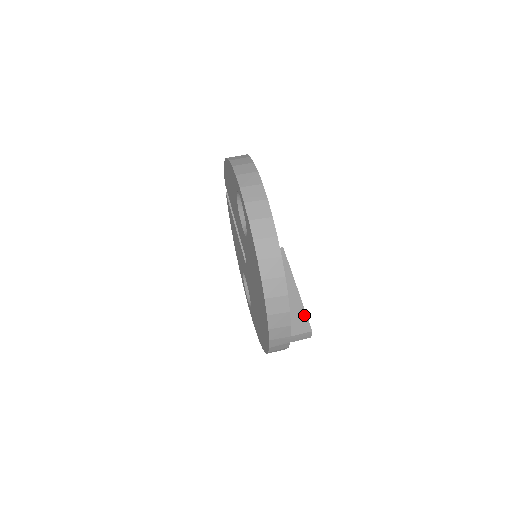
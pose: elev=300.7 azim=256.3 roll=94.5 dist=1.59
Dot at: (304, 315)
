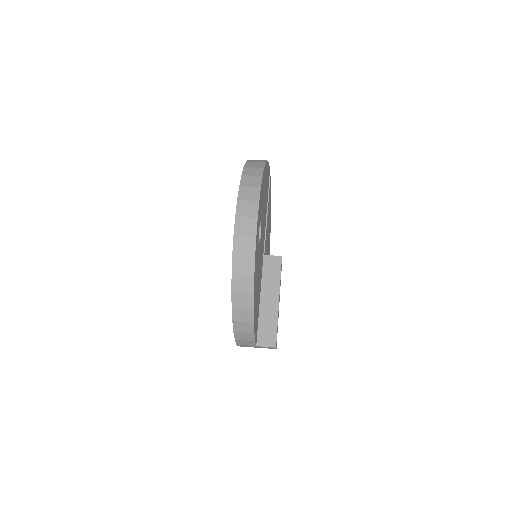
Dot at: (275, 330)
